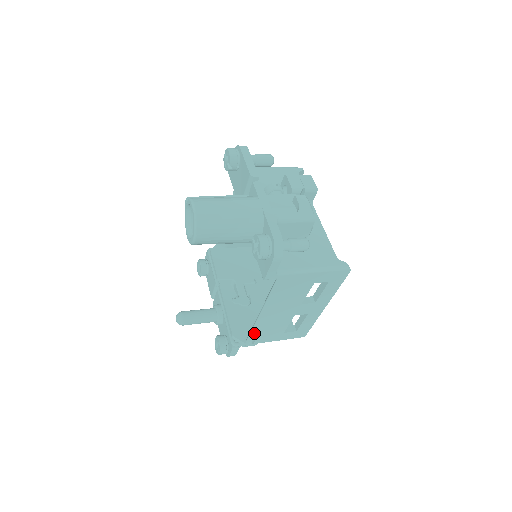
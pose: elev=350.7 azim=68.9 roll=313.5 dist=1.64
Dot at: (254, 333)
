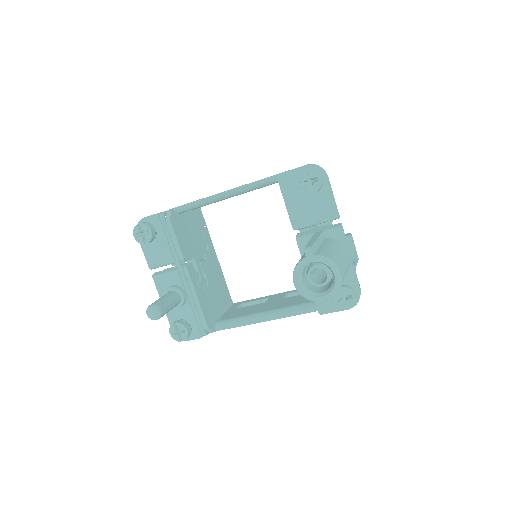
Dot at: (233, 326)
